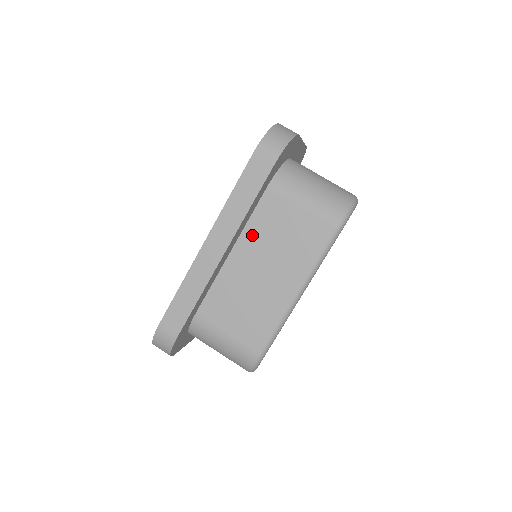
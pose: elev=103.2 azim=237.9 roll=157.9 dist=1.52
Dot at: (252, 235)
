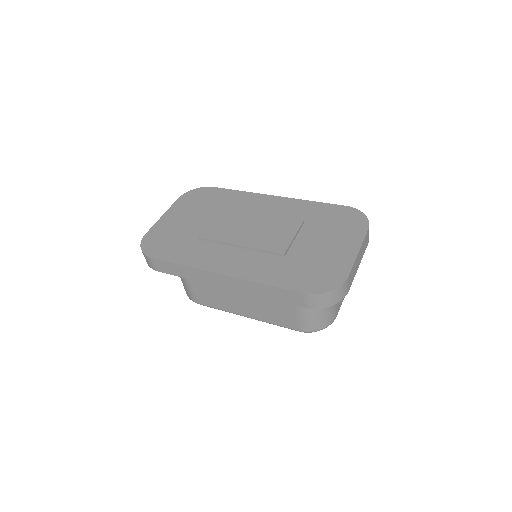
Dot at: occluded
